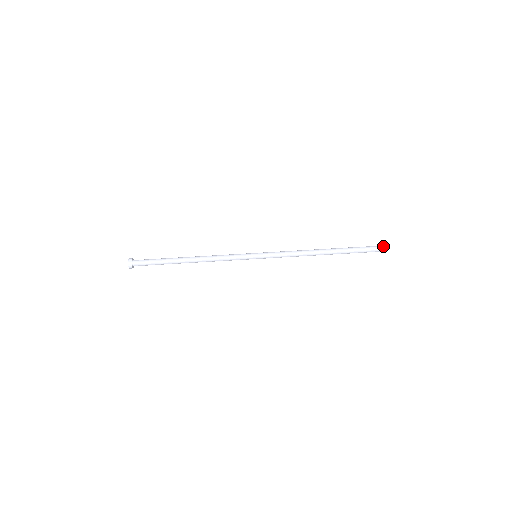
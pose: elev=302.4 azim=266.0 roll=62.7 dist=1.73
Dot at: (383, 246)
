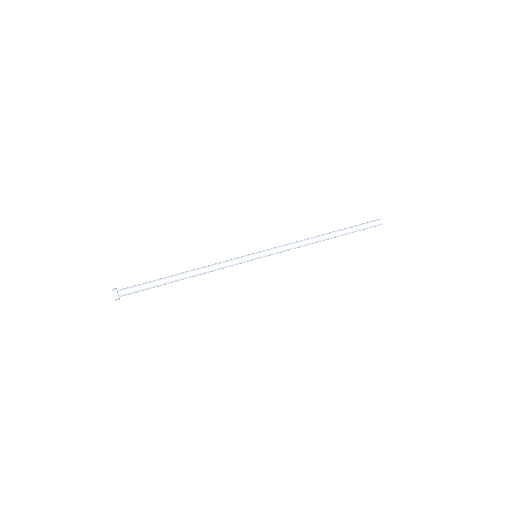
Dot at: (378, 219)
